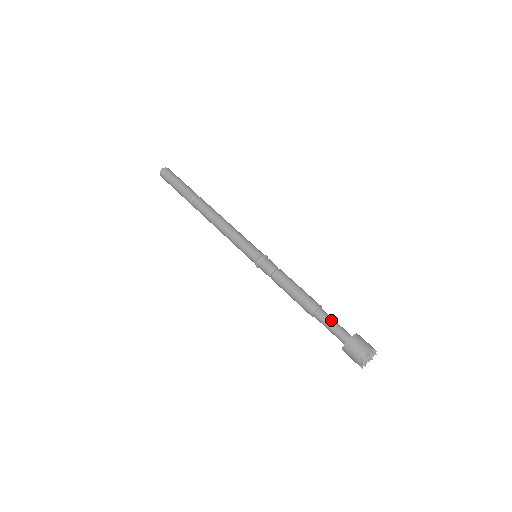
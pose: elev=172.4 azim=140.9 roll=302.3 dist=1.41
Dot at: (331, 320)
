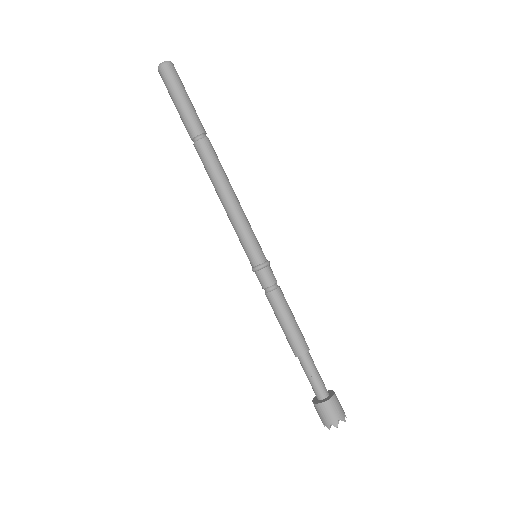
Dot at: (315, 370)
